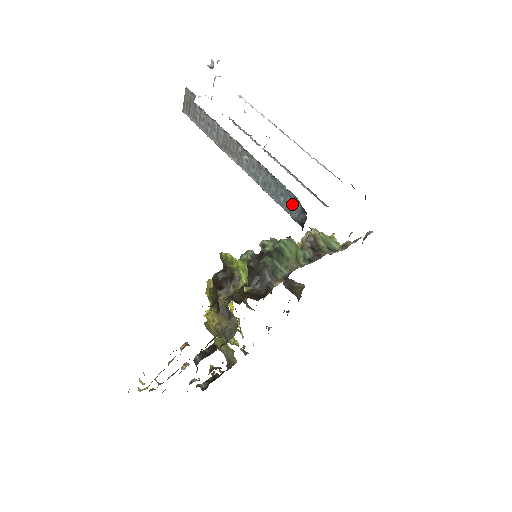
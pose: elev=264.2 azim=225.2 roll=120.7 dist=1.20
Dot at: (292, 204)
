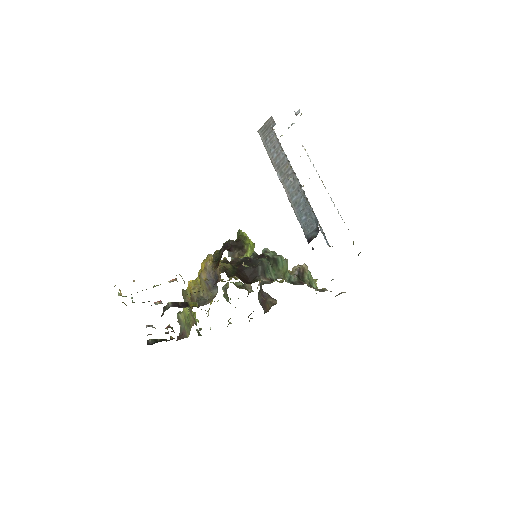
Dot at: (310, 223)
